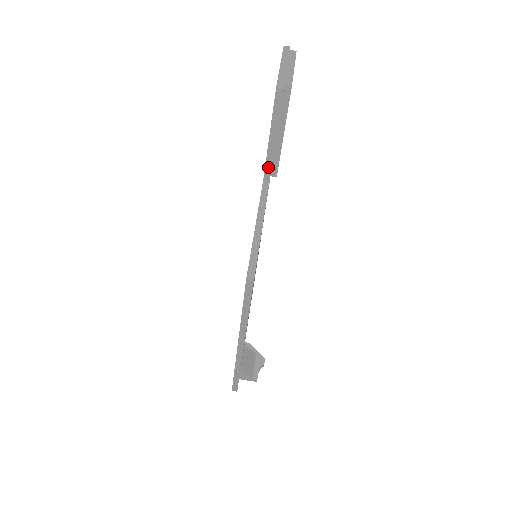
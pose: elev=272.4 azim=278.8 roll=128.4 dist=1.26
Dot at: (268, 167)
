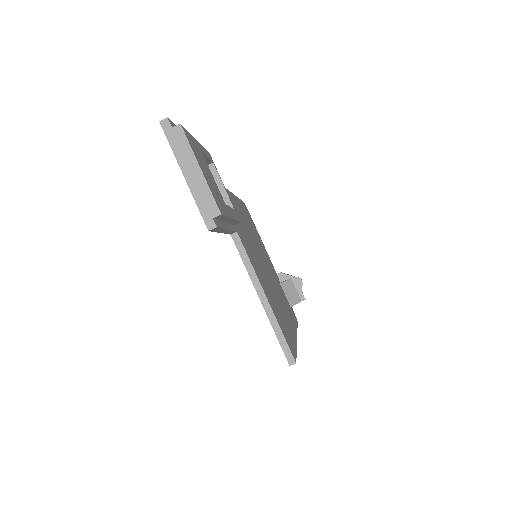
Dot at: (231, 232)
